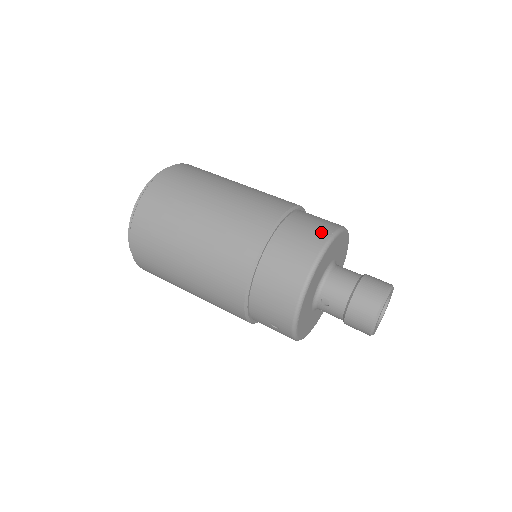
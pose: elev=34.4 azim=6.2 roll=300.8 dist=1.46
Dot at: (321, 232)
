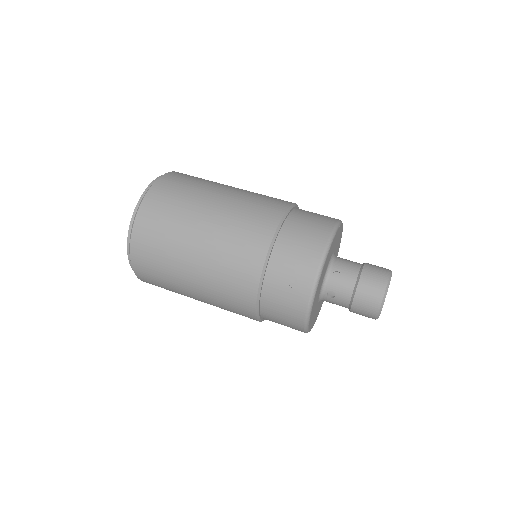
Dot at: occluded
